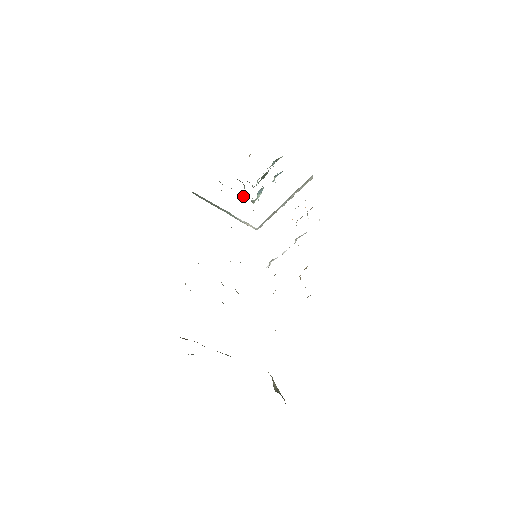
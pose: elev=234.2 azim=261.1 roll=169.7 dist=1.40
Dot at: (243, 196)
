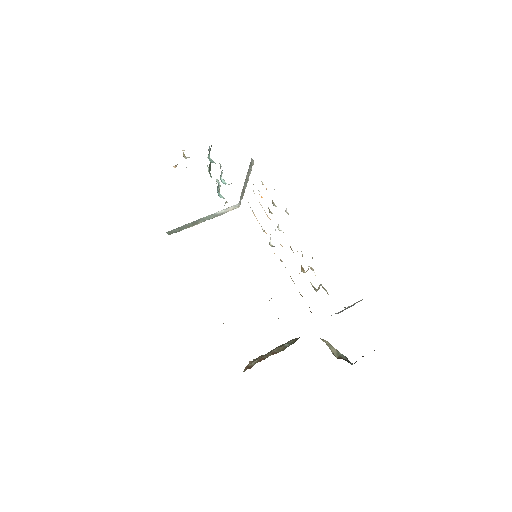
Dot at: occluded
